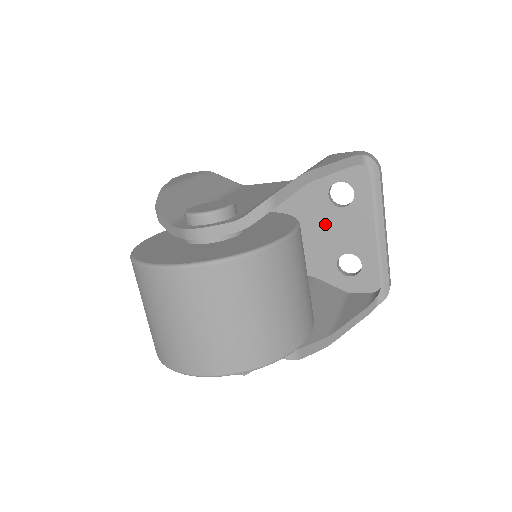
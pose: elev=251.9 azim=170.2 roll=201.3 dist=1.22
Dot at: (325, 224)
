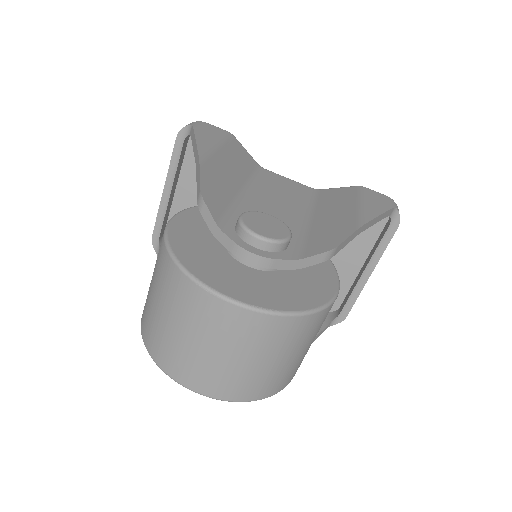
Dot at: occluded
